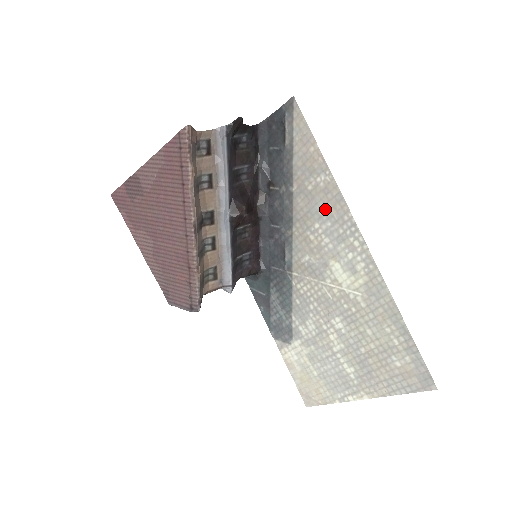
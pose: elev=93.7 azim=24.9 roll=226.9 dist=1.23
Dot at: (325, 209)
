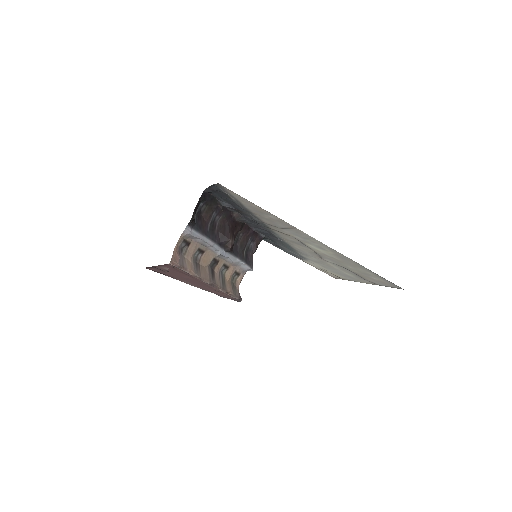
Dot at: (285, 227)
